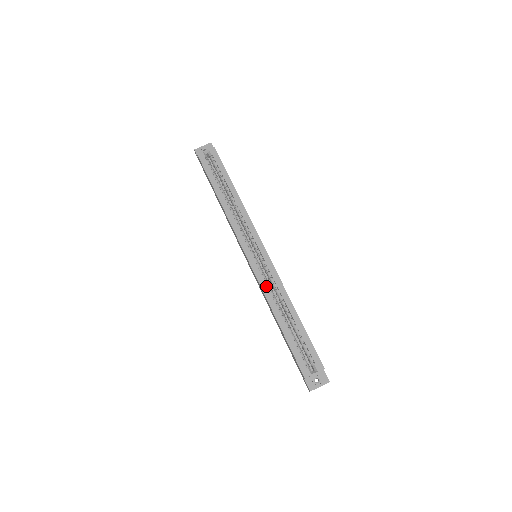
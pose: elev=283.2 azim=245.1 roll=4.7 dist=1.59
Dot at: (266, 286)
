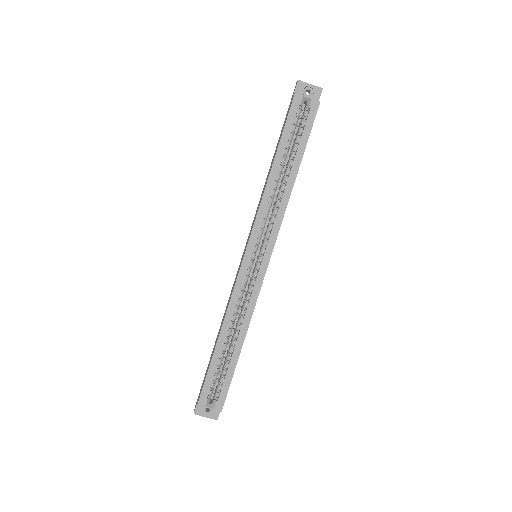
Dot at: (237, 298)
